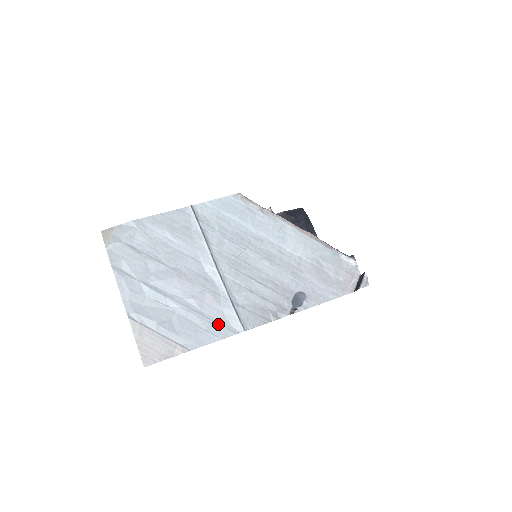
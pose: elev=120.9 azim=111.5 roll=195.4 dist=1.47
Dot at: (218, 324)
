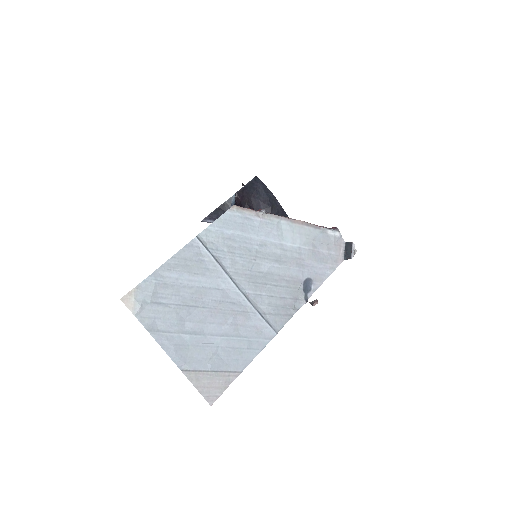
Dot at: (255, 338)
